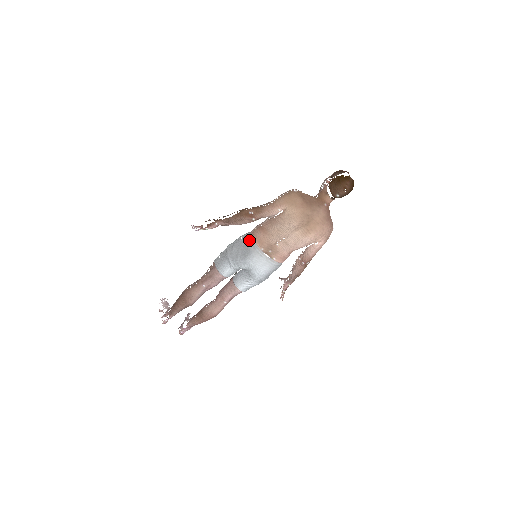
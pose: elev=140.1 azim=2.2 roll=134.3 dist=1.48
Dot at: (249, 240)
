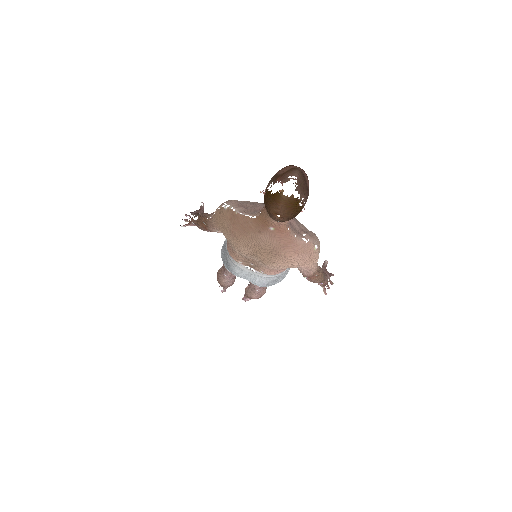
Dot at: (226, 248)
